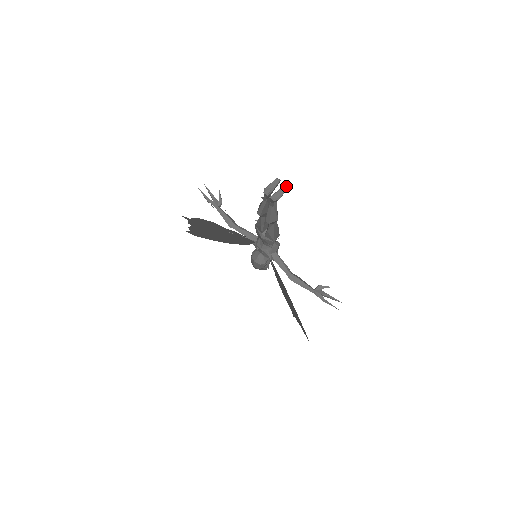
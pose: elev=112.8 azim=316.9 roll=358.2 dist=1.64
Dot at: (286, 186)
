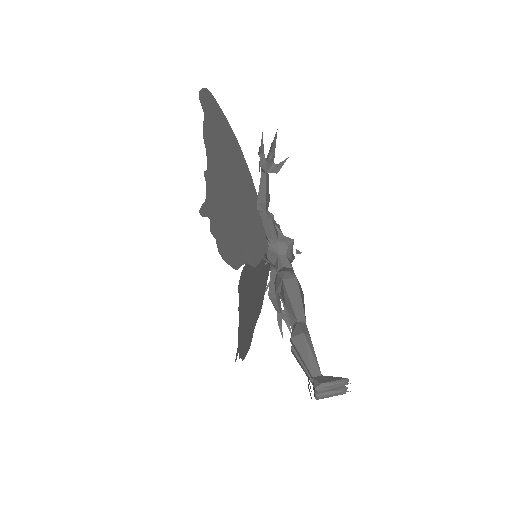
Dot at: occluded
